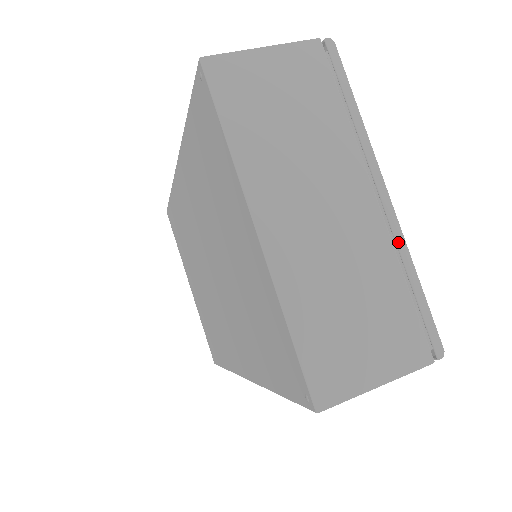
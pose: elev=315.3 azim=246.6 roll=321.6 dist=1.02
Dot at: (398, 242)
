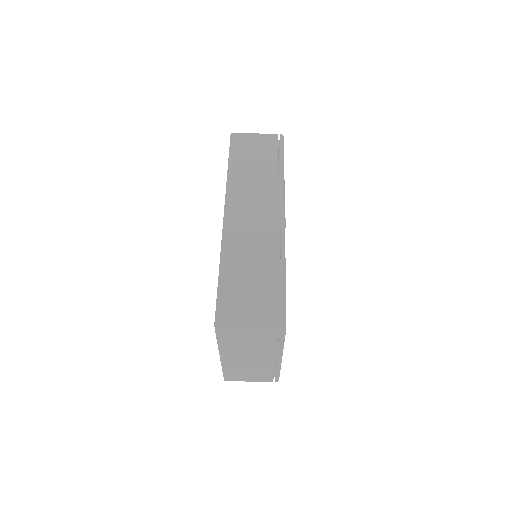
Dot at: (277, 366)
